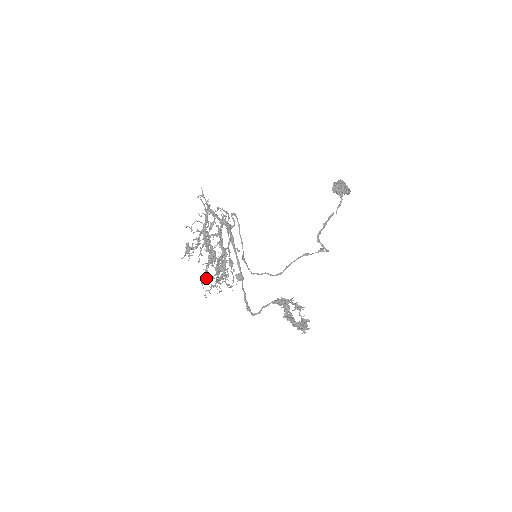
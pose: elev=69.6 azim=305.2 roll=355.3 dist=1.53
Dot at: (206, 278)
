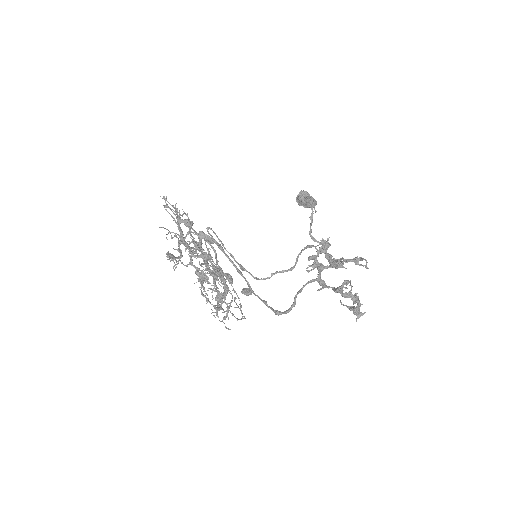
Dot at: (207, 290)
